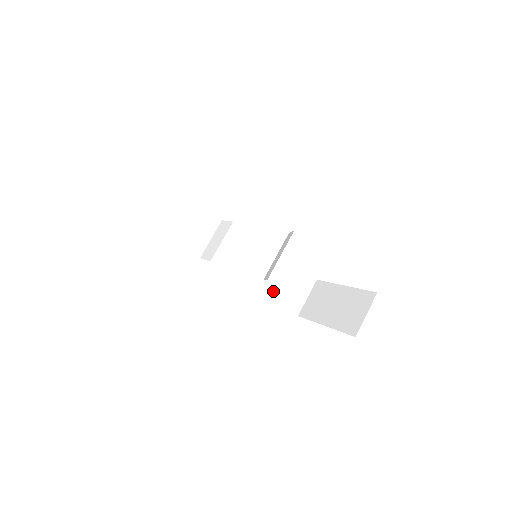
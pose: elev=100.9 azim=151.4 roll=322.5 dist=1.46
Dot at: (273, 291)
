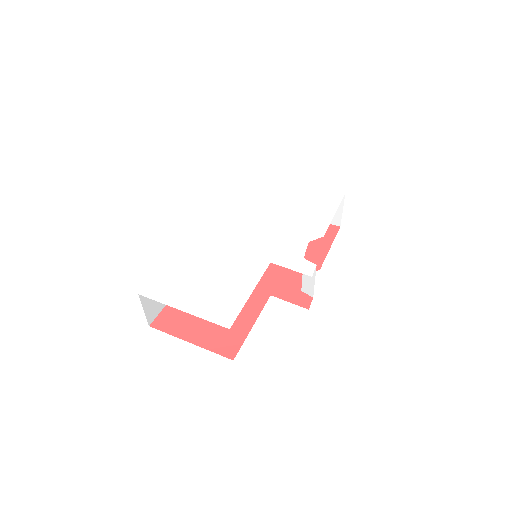
Dot at: occluded
